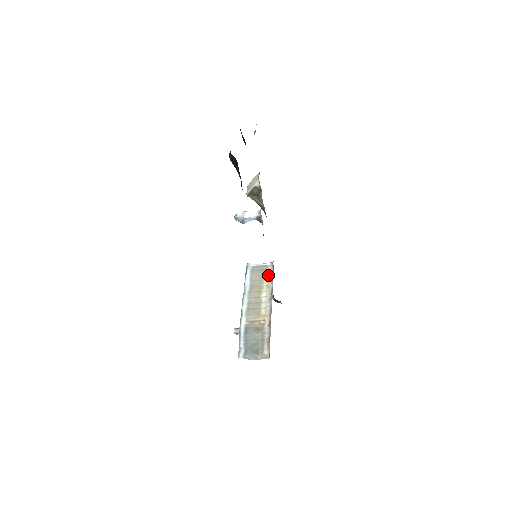
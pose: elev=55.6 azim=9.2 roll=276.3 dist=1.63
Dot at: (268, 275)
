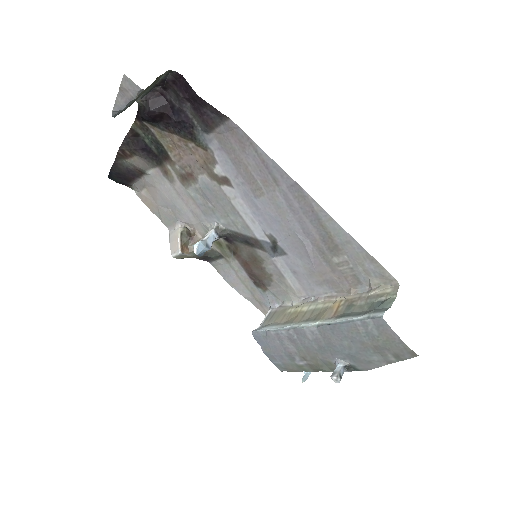
Dot at: (283, 309)
